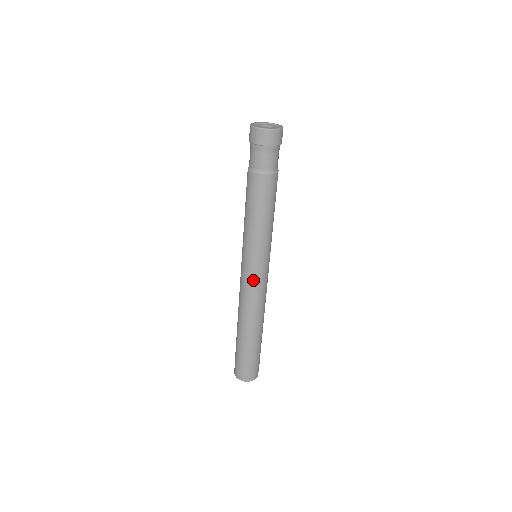
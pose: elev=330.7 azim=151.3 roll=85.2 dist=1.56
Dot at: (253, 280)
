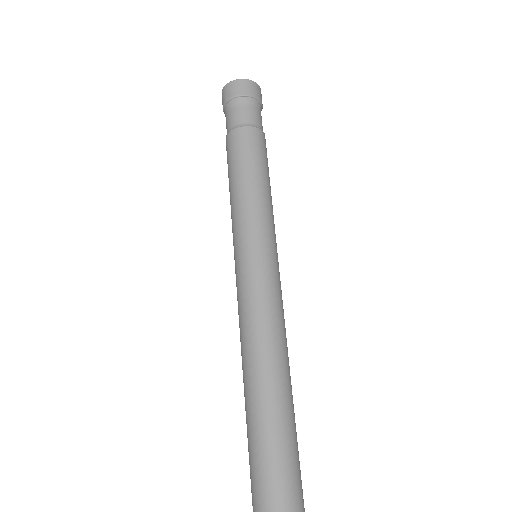
Dot at: (261, 280)
